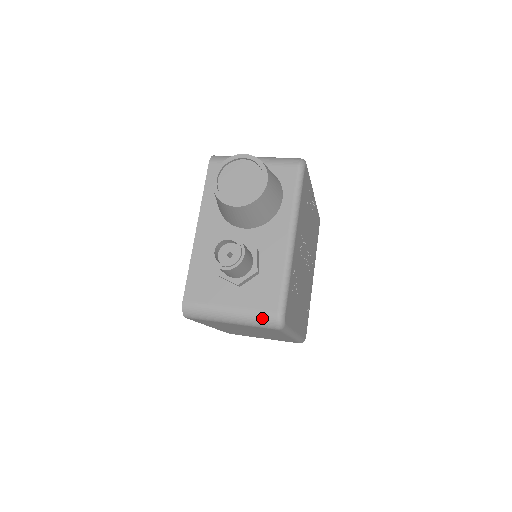
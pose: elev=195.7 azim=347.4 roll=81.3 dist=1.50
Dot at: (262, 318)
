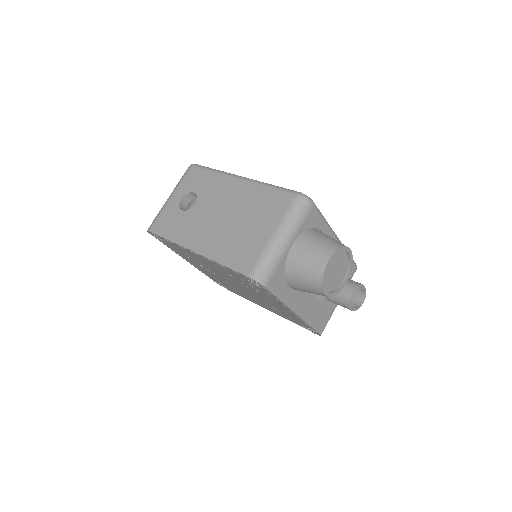
Dot at: occluded
